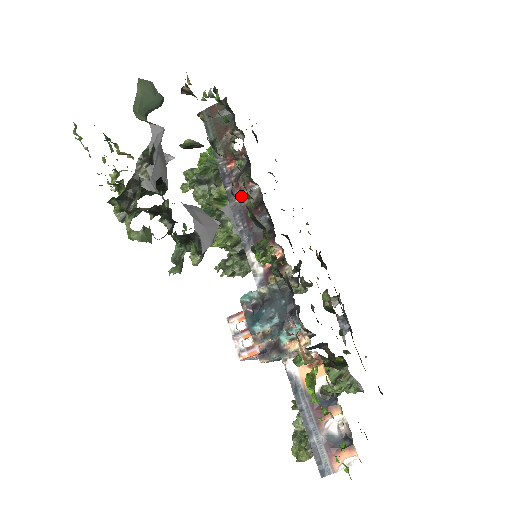
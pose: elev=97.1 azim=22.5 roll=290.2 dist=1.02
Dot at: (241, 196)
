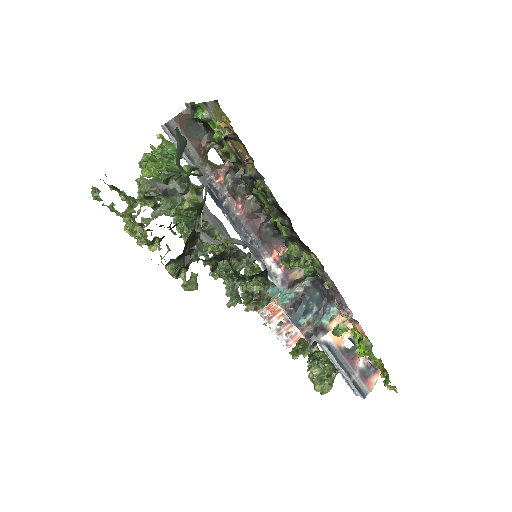
Dot at: (240, 209)
